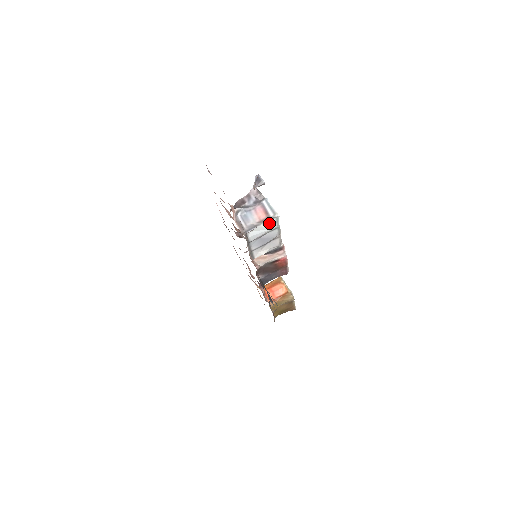
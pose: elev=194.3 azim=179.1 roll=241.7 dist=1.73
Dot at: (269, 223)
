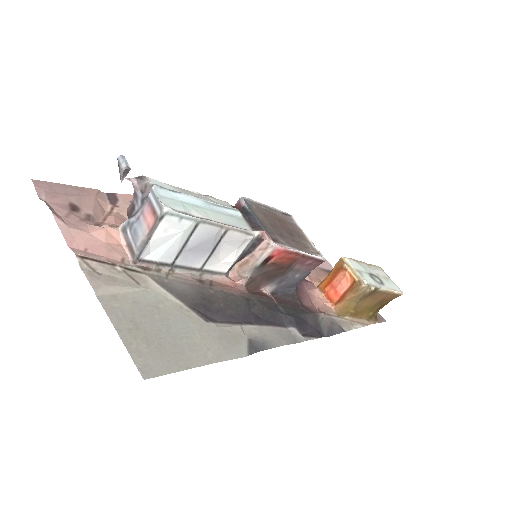
Dot at: (167, 227)
